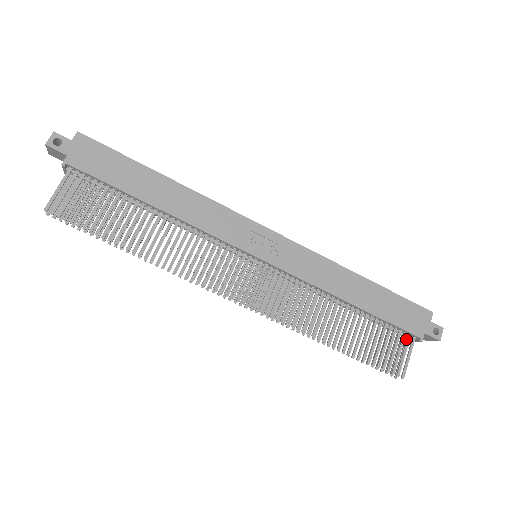
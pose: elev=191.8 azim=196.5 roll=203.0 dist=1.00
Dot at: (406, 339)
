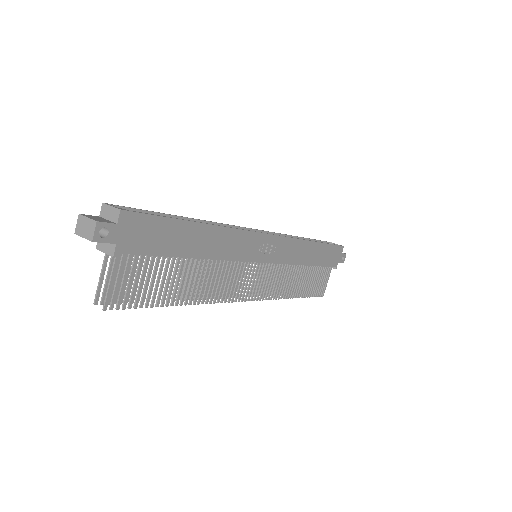
Dot at: (328, 270)
